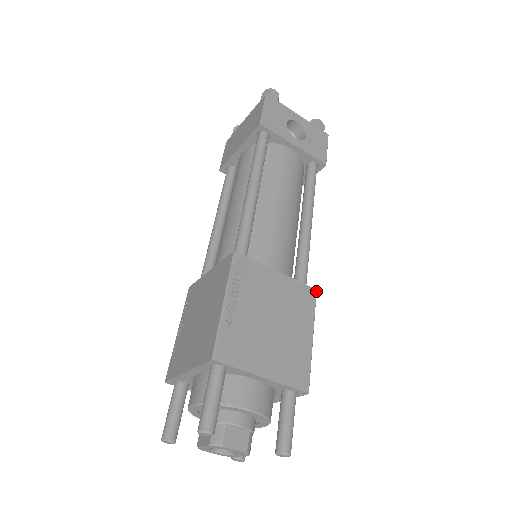
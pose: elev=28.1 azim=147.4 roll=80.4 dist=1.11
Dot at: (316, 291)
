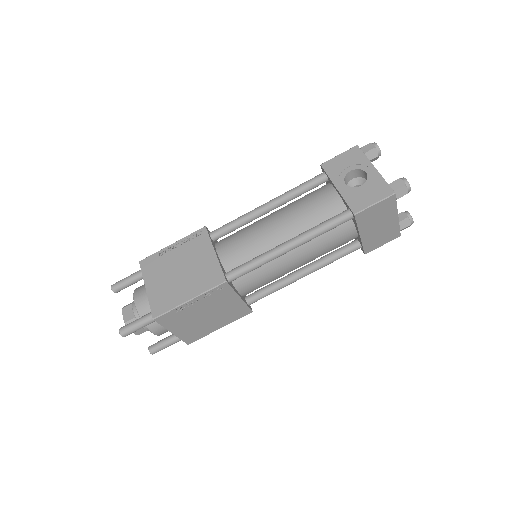
Dot at: (225, 281)
